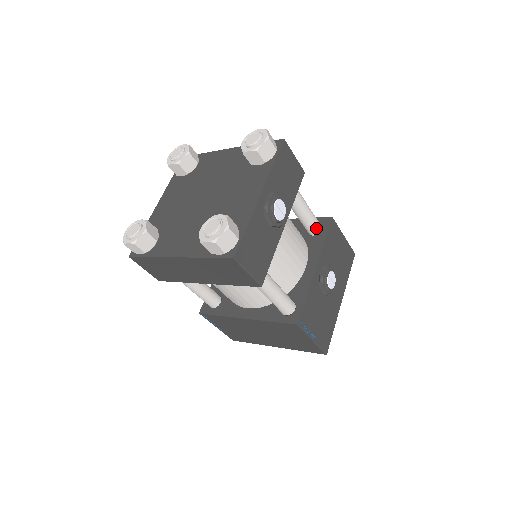
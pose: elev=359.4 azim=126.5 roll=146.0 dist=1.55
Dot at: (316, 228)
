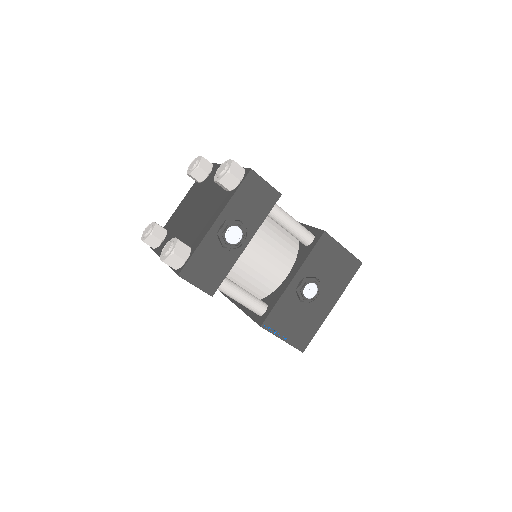
Dot at: (305, 240)
